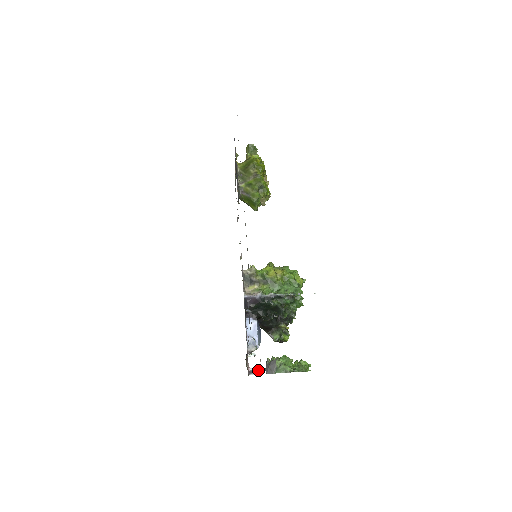
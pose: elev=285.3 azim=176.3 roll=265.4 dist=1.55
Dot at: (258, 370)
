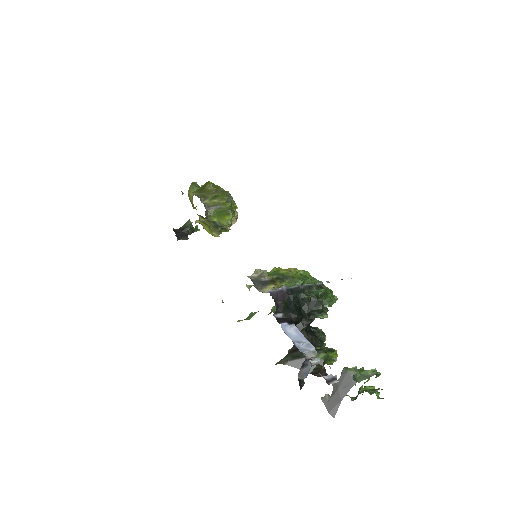
Dot at: (335, 378)
